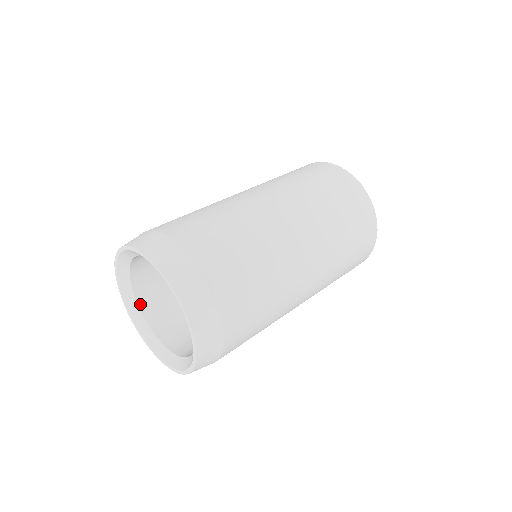
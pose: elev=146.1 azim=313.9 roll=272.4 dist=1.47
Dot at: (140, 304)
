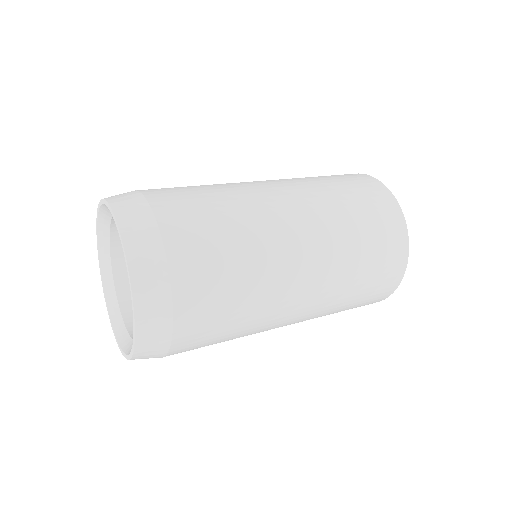
Dot at: (114, 259)
